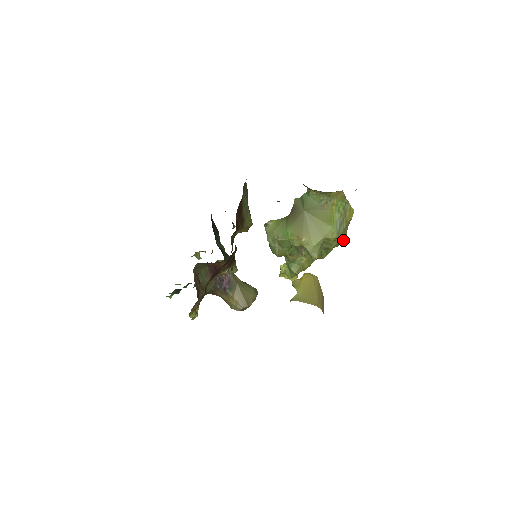
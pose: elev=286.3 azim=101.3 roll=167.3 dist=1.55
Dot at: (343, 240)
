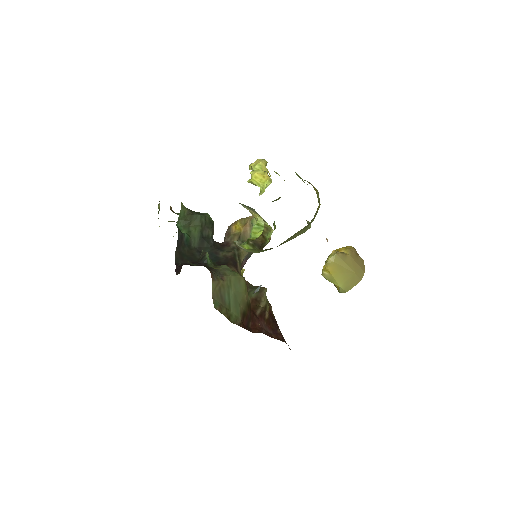
Dot at: occluded
